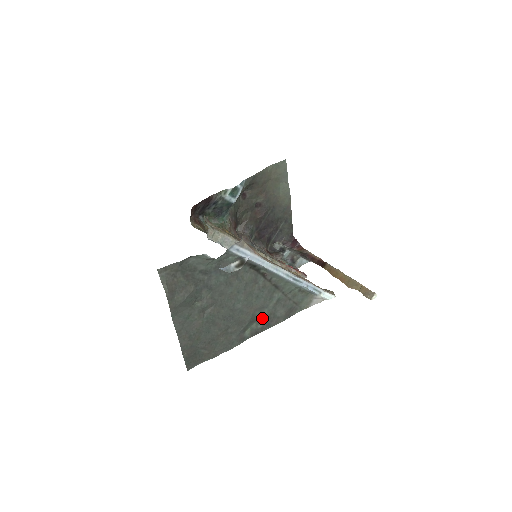
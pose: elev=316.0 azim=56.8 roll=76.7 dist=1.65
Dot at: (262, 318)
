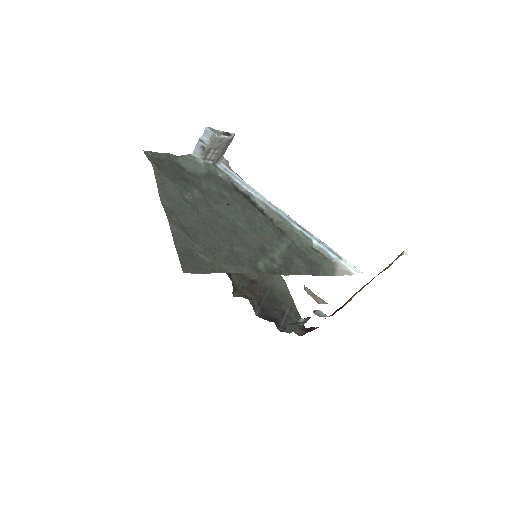
Dot at: (276, 258)
